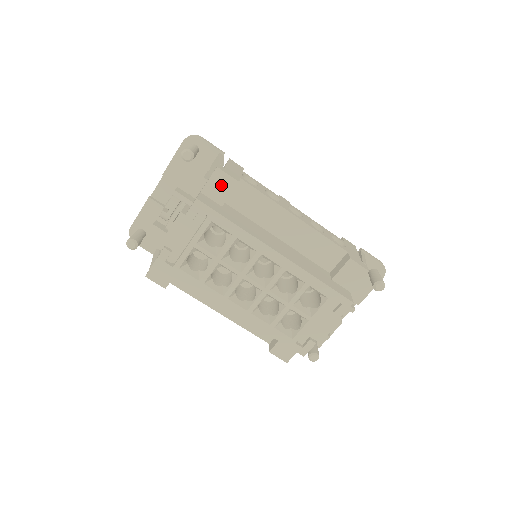
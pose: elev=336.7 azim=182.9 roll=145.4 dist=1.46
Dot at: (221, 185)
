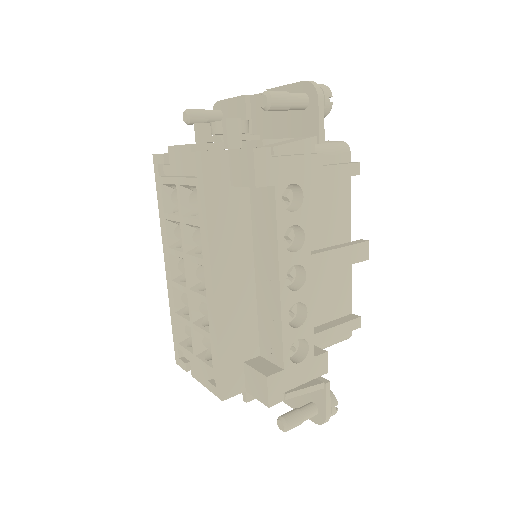
Dot at: (244, 168)
